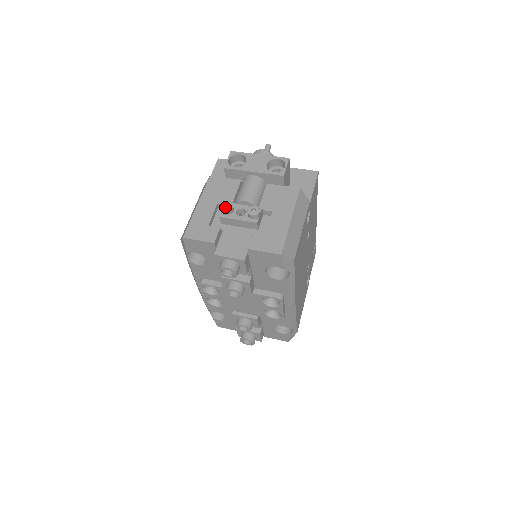
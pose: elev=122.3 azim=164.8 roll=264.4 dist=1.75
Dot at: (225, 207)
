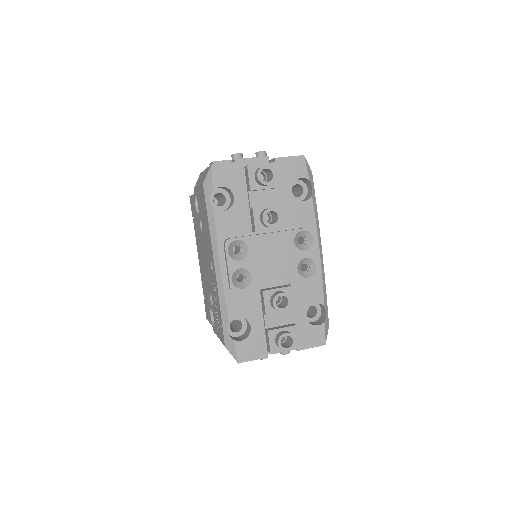
Dot at: (235, 157)
